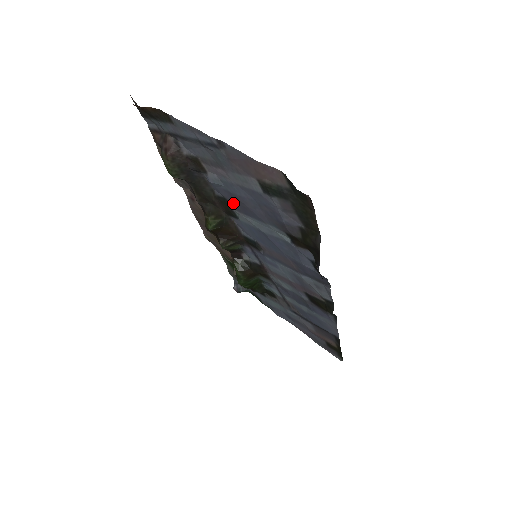
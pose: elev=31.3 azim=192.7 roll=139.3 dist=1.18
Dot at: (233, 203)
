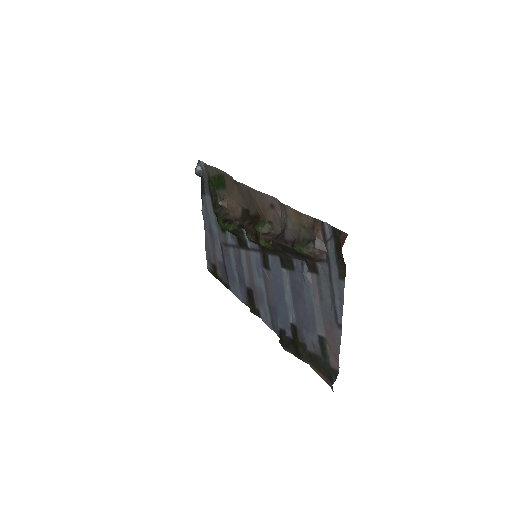
Dot at: (295, 279)
